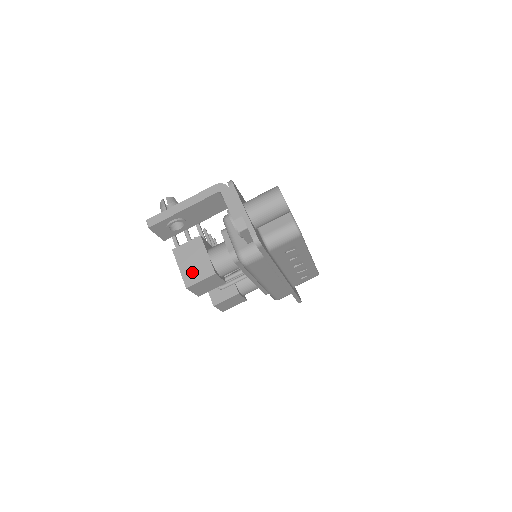
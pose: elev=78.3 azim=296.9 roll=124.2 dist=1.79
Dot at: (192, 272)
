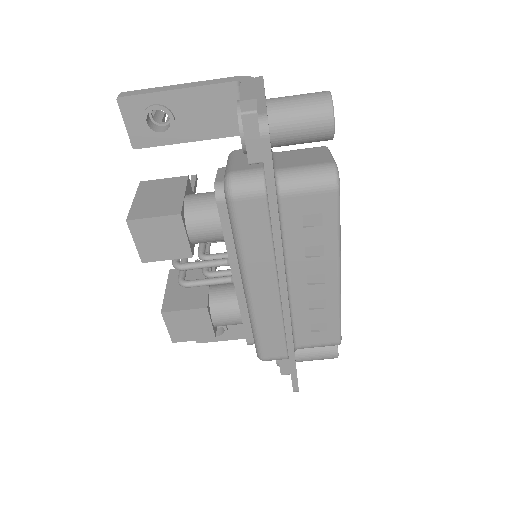
Dot at: (148, 206)
